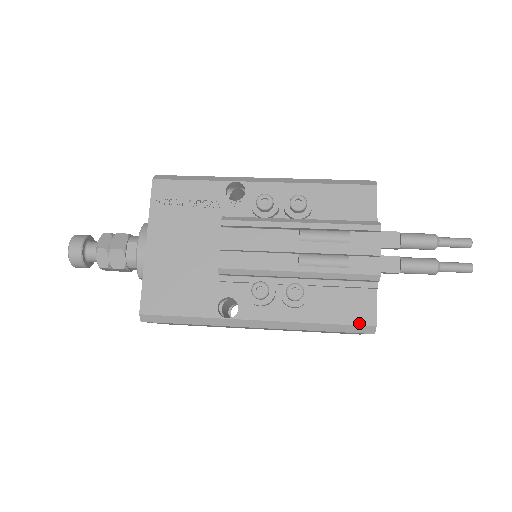
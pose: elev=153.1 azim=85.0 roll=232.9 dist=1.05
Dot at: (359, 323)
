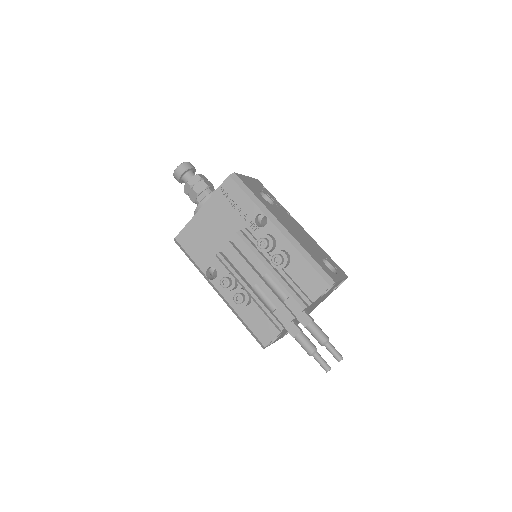
Dot at: (259, 338)
